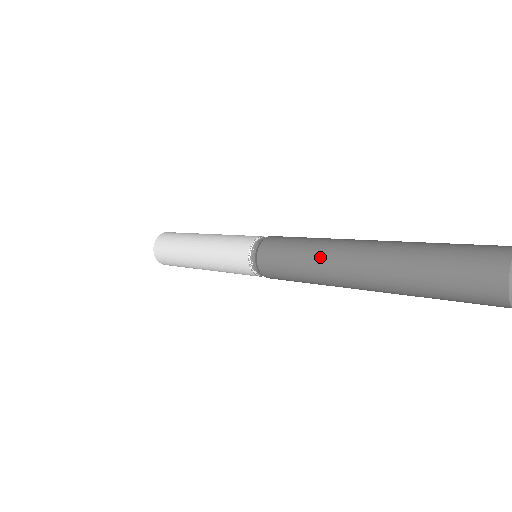
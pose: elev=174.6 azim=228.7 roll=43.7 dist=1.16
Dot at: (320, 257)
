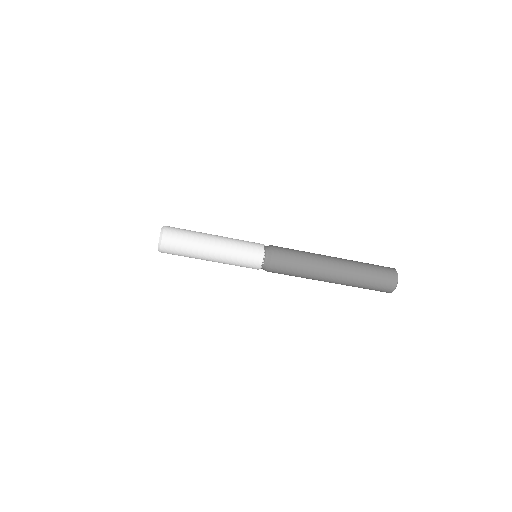
Dot at: (315, 259)
